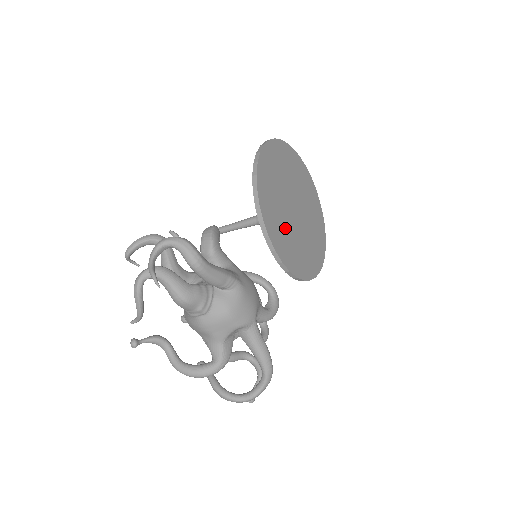
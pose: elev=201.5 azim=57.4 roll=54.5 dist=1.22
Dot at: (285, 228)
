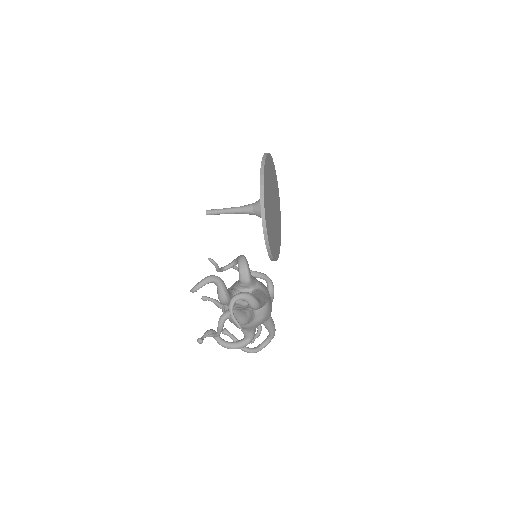
Dot at: (272, 231)
